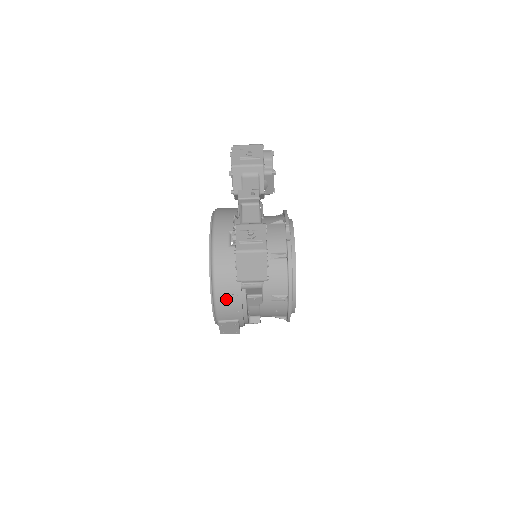
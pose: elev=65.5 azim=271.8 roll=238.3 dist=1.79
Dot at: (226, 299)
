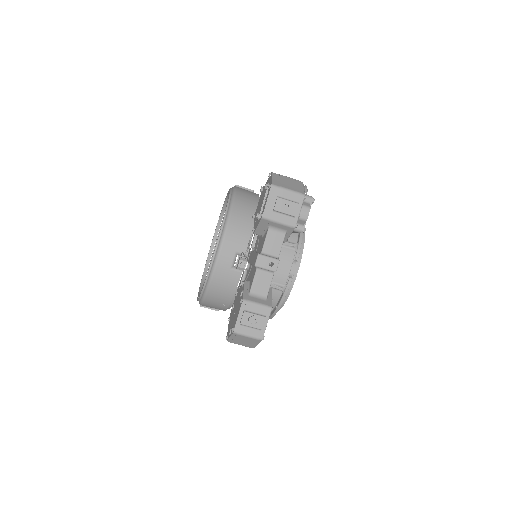
Dot at: (213, 304)
